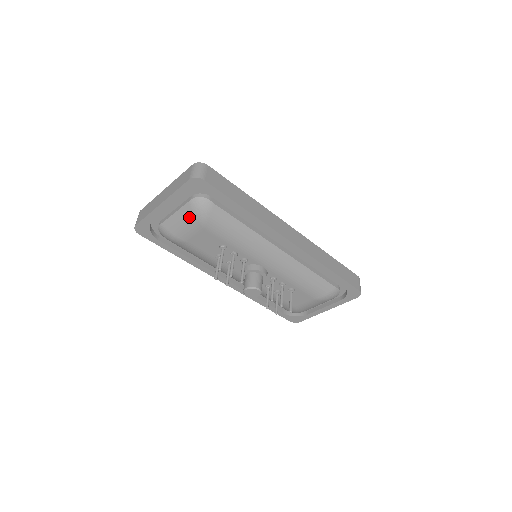
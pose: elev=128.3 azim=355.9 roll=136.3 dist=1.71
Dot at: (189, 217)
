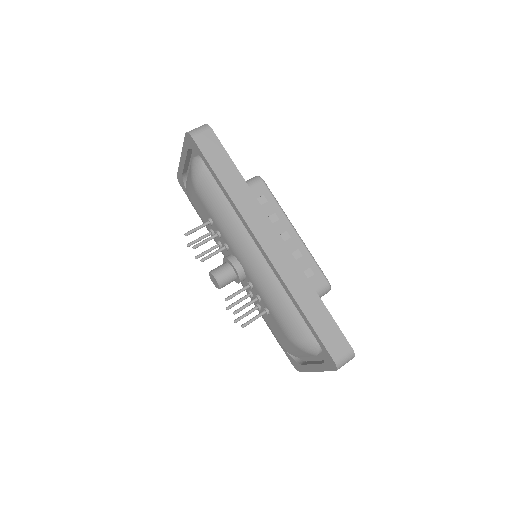
Dot at: (190, 176)
